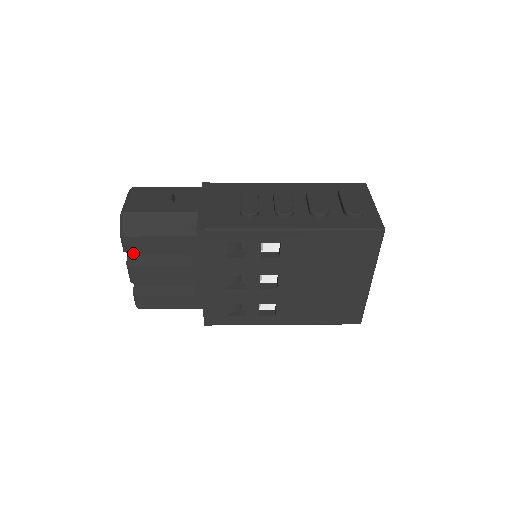
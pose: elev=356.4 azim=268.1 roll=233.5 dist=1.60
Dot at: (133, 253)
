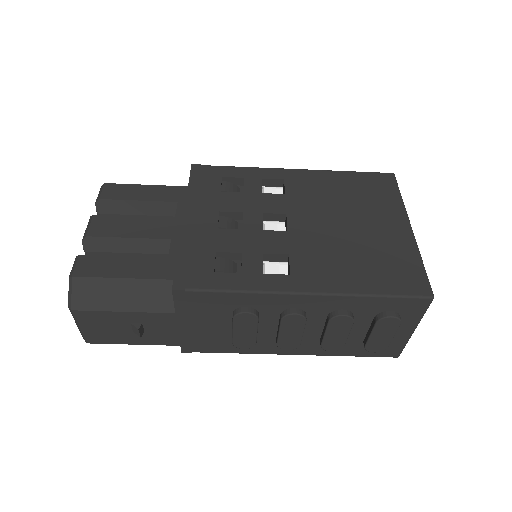
Dot at: occluded
